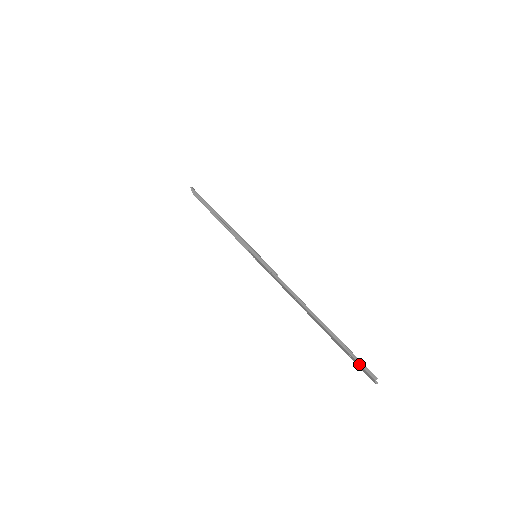
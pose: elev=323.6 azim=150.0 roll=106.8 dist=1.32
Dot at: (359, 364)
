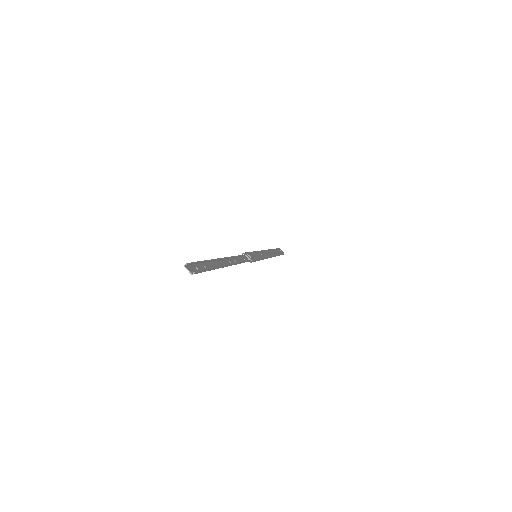
Dot at: (195, 265)
